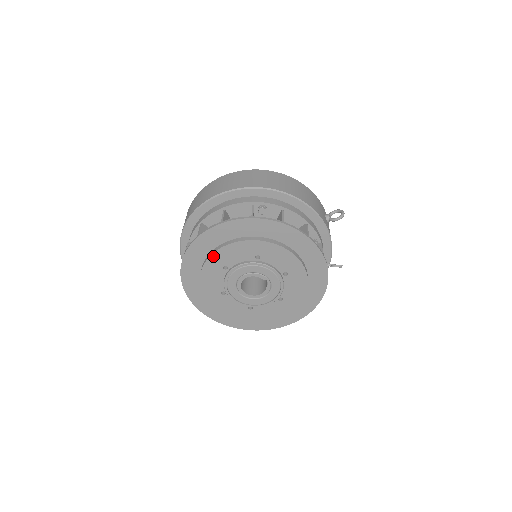
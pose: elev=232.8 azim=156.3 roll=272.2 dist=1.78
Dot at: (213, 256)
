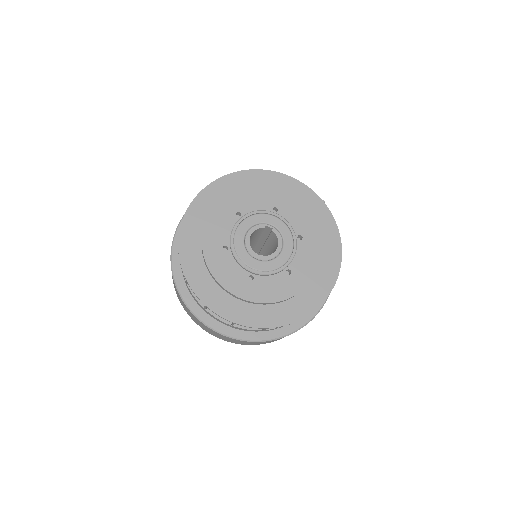
Dot at: (205, 247)
